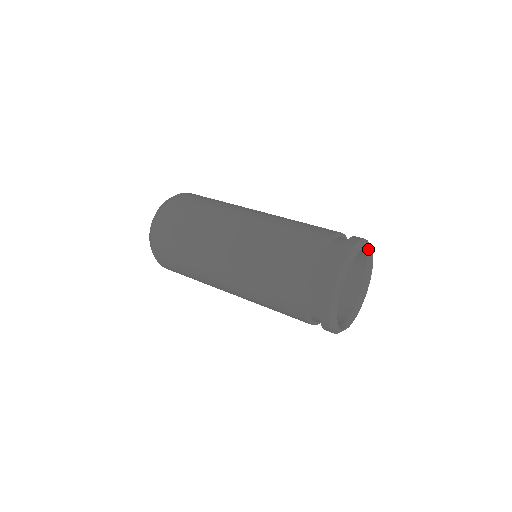
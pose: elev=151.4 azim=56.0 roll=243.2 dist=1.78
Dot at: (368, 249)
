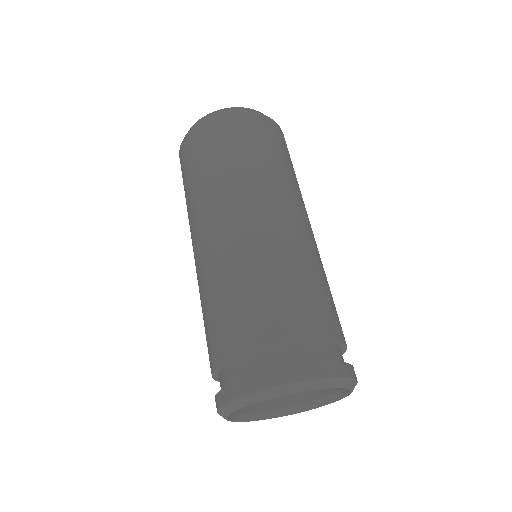
Dot at: (333, 385)
